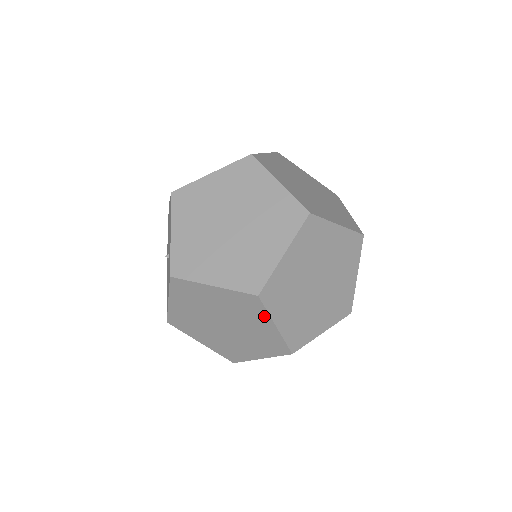
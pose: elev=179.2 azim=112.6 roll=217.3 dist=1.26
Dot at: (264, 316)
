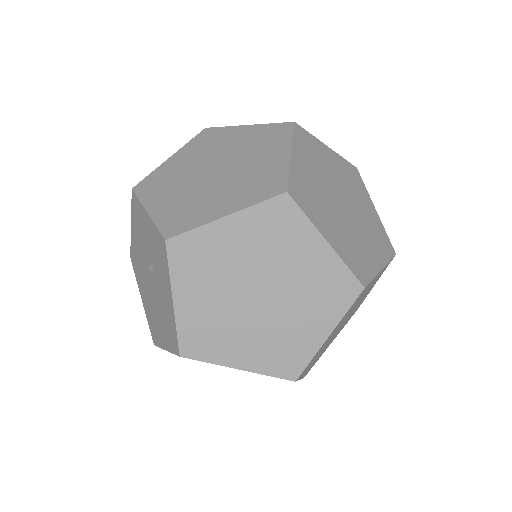
Dot at: (306, 230)
